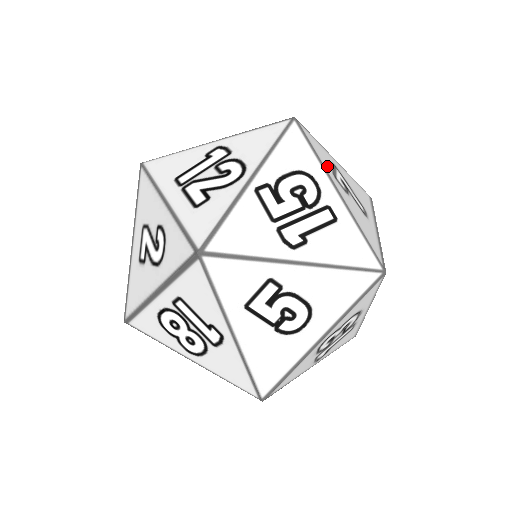
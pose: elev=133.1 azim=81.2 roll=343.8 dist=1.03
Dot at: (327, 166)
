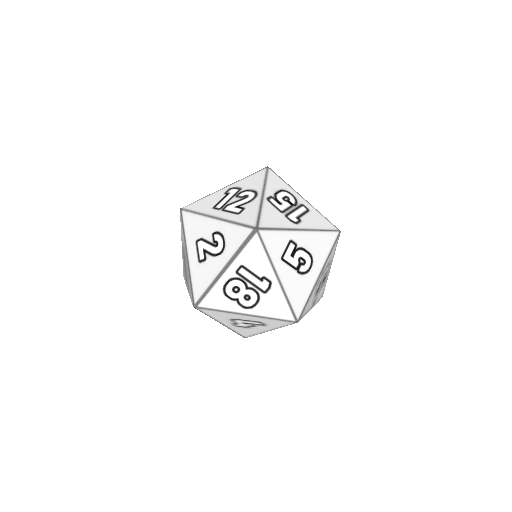
Dot at: occluded
